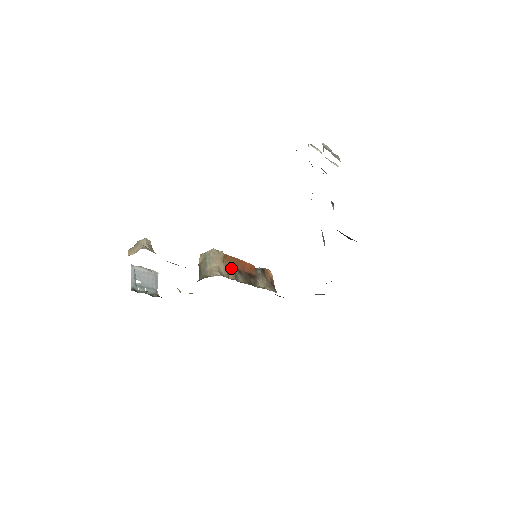
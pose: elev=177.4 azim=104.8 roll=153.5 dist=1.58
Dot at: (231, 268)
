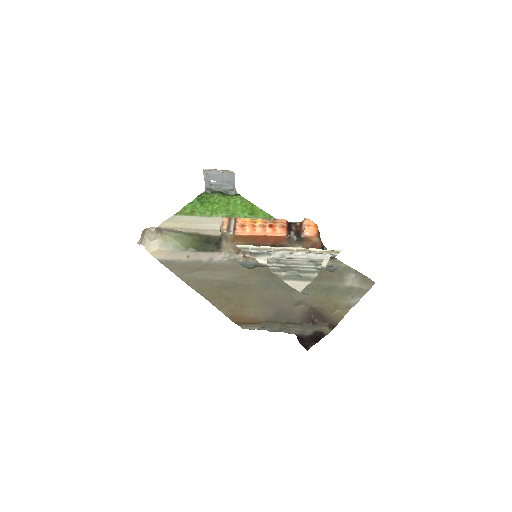
Dot at: occluded
